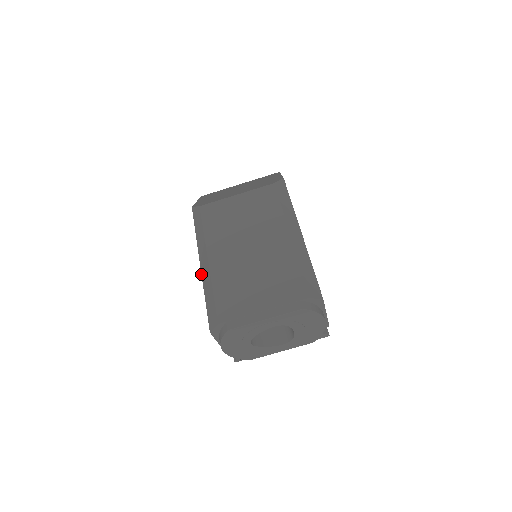
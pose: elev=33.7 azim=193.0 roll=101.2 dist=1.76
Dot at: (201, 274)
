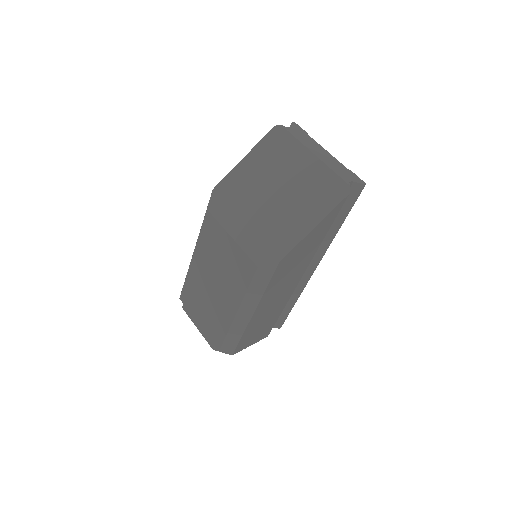
Dot at: occluded
